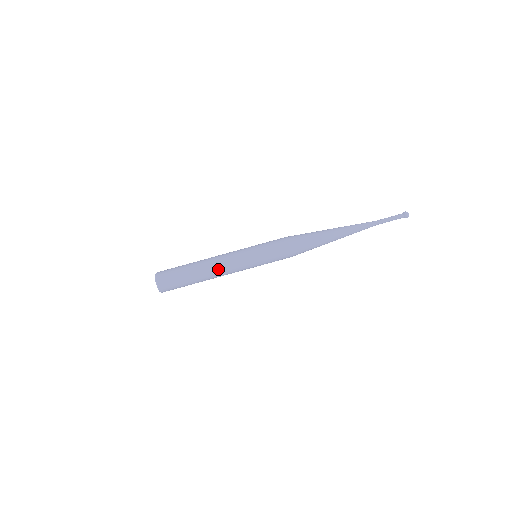
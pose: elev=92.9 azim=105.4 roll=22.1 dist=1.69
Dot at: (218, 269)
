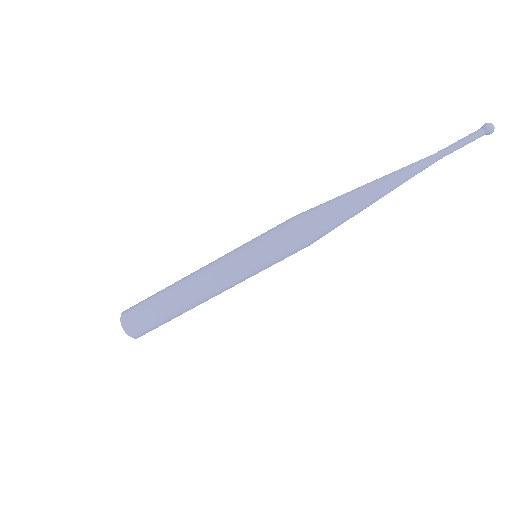
Dot at: (208, 296)
